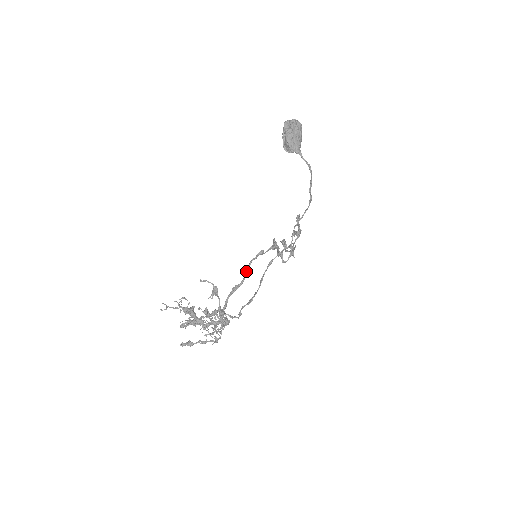
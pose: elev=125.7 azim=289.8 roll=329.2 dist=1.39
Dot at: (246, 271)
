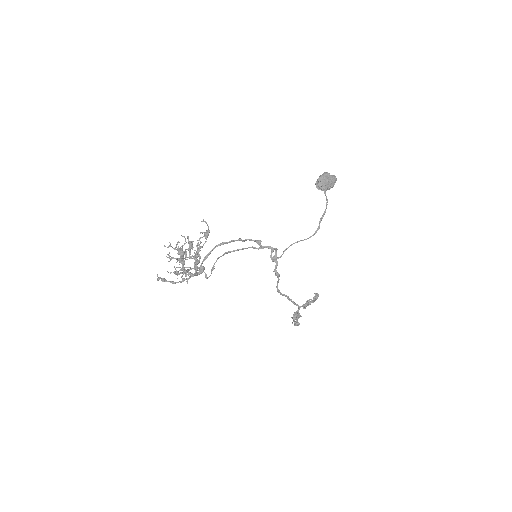
Dot at: (238, 239)
